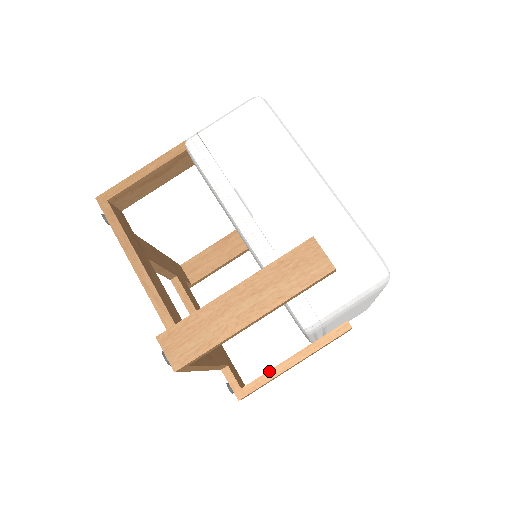
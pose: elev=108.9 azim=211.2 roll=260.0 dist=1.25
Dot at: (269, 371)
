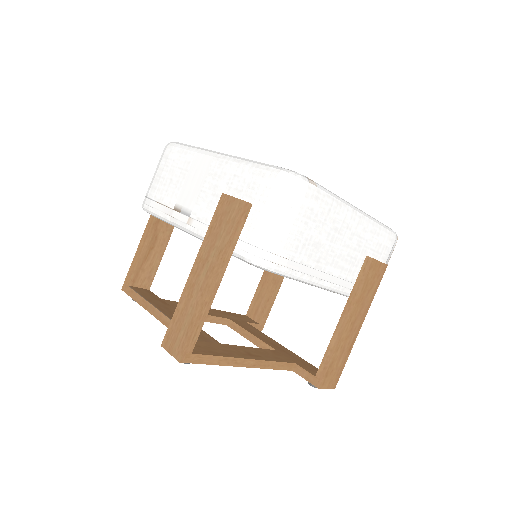
Dot at: (329, 345)
